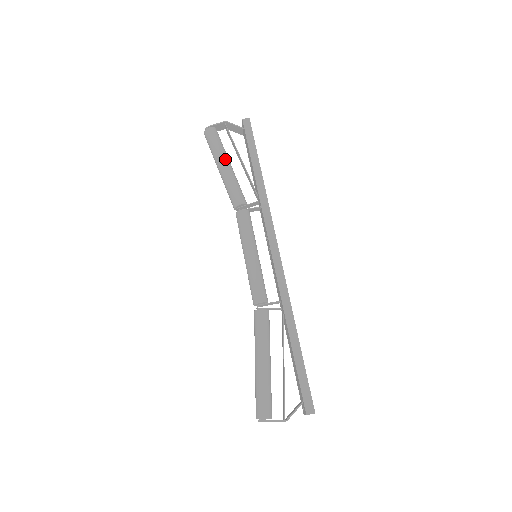
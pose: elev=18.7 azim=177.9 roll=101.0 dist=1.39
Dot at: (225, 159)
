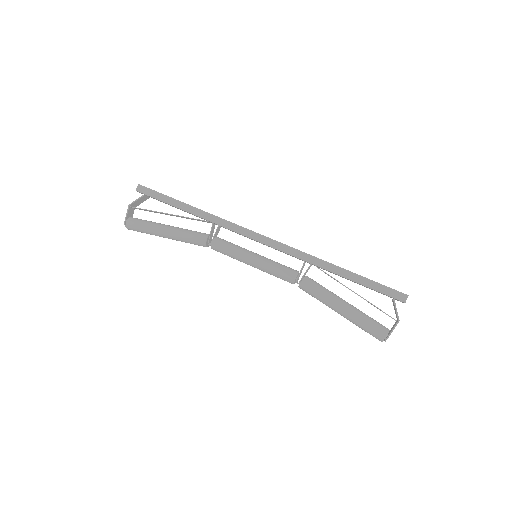
Dot at: (161, 228)
